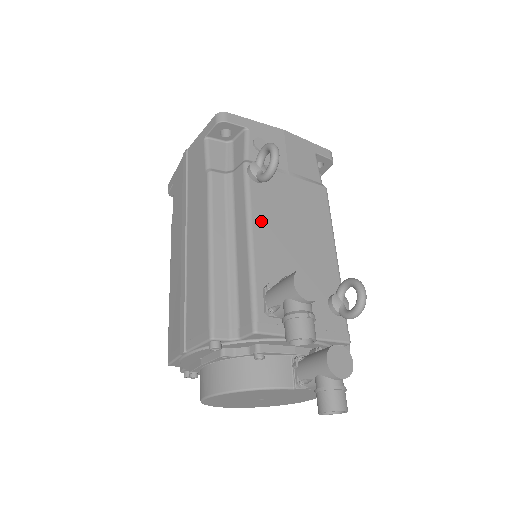
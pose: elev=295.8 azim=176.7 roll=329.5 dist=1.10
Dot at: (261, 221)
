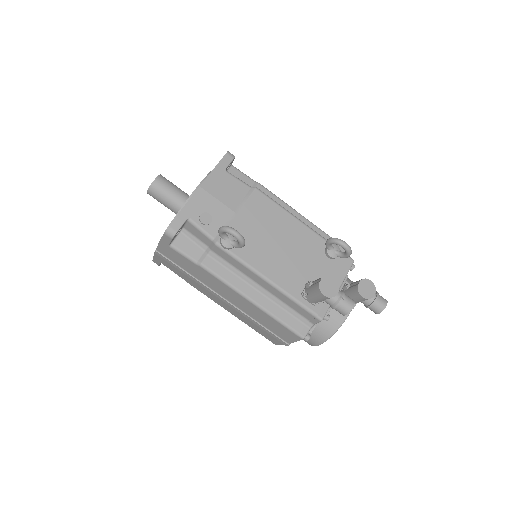
Dot at: (262, 265)
